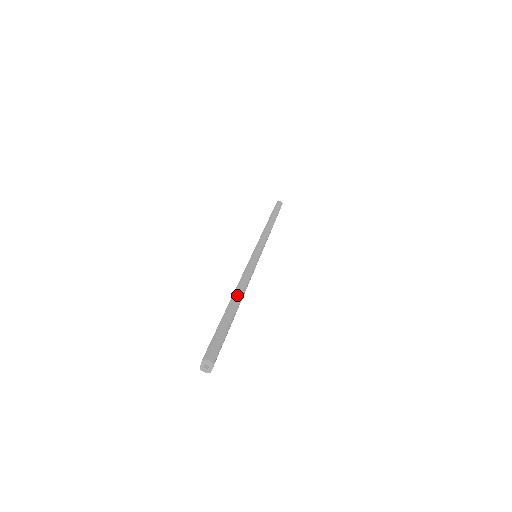
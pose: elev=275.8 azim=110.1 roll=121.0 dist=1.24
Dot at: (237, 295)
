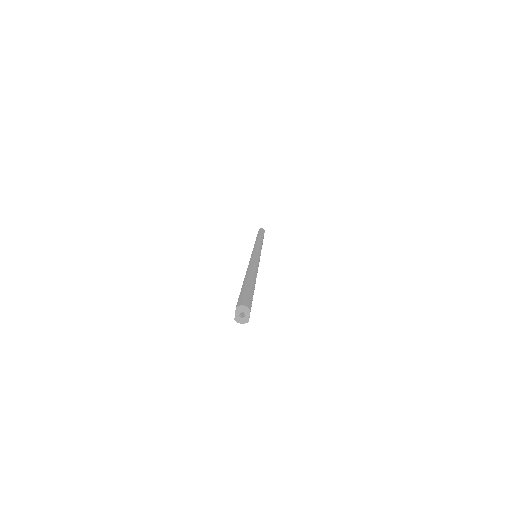
Dot at: (251, 271)
